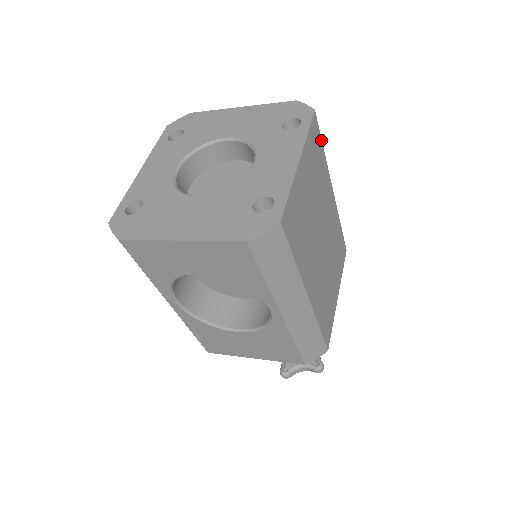
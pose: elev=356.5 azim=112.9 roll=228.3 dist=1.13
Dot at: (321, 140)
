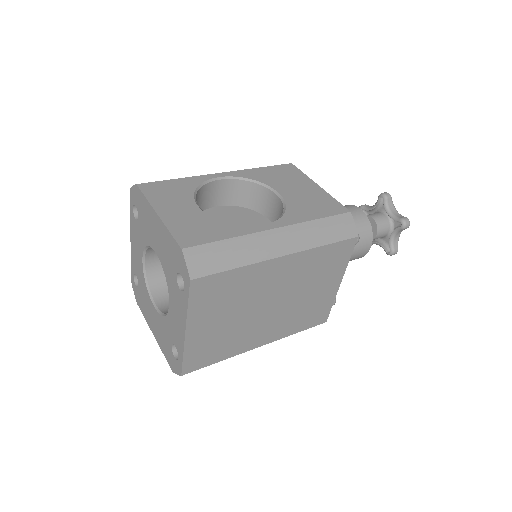
Dot at: (223, 272)
